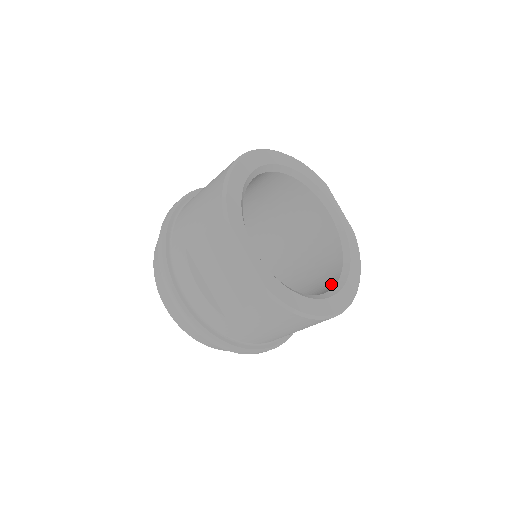
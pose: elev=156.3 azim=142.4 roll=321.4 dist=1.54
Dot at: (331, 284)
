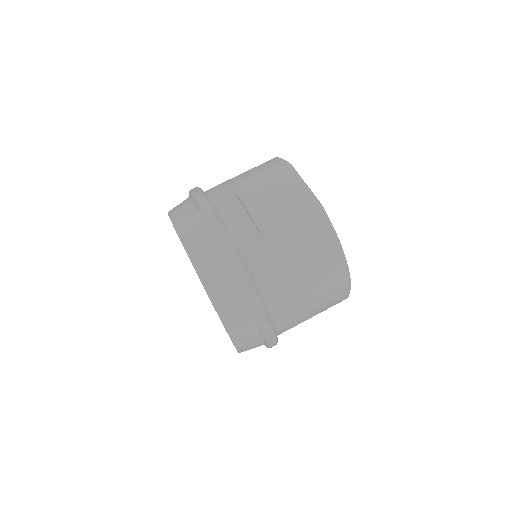
Dot at: occluded
